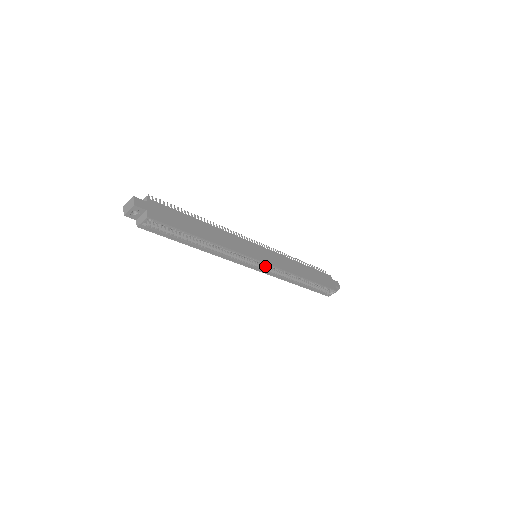
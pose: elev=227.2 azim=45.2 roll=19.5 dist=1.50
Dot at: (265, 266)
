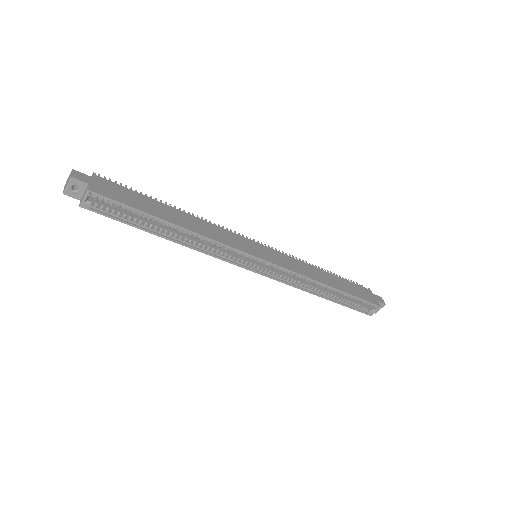
Dot at: (270, 269)
